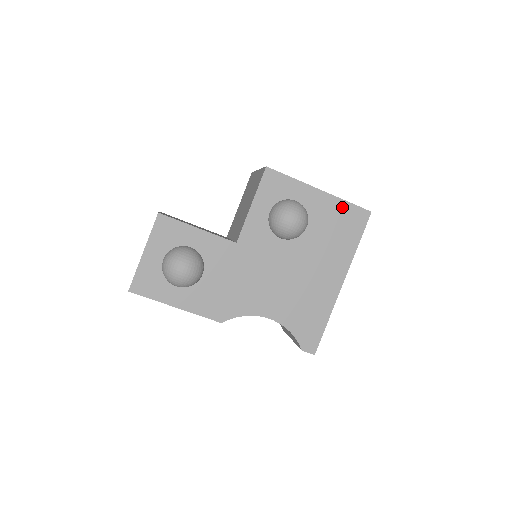
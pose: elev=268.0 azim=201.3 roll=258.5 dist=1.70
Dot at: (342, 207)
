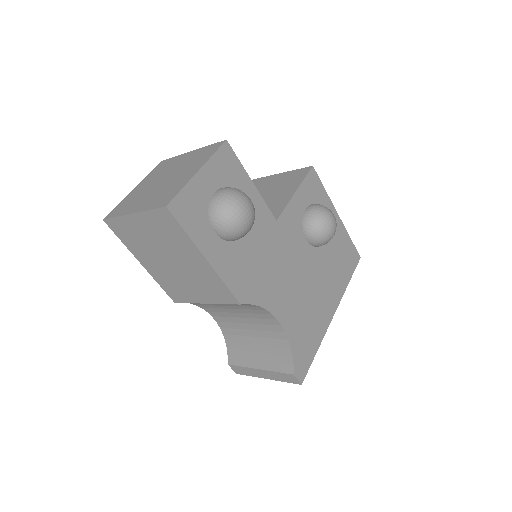
Dot at: (347, 240)
